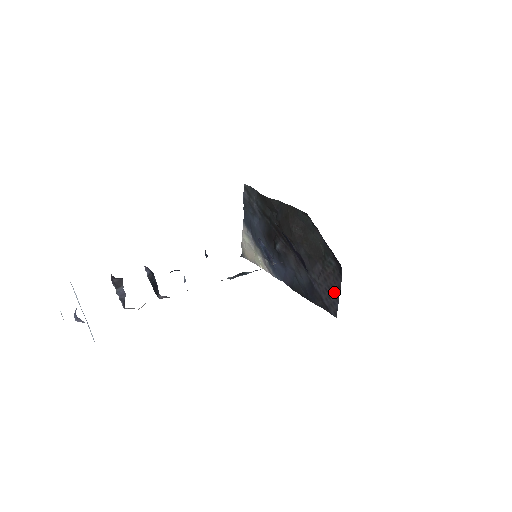
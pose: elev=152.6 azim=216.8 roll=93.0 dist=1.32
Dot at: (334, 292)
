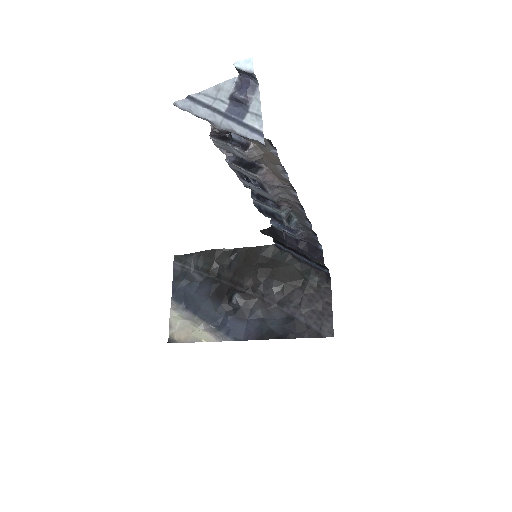
Dot at: (324, 309)
